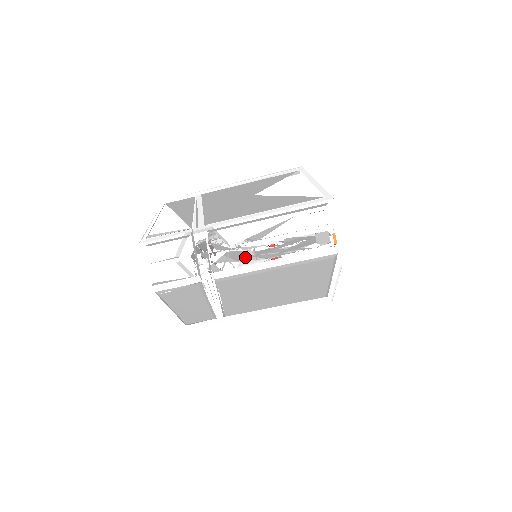
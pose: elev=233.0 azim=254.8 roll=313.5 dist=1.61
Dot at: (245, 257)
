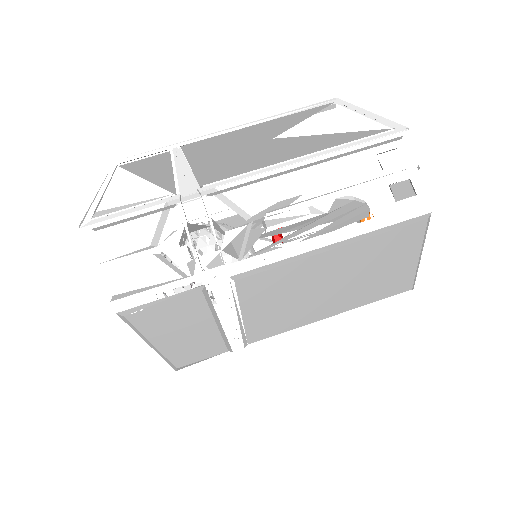
Dot at: occluded
